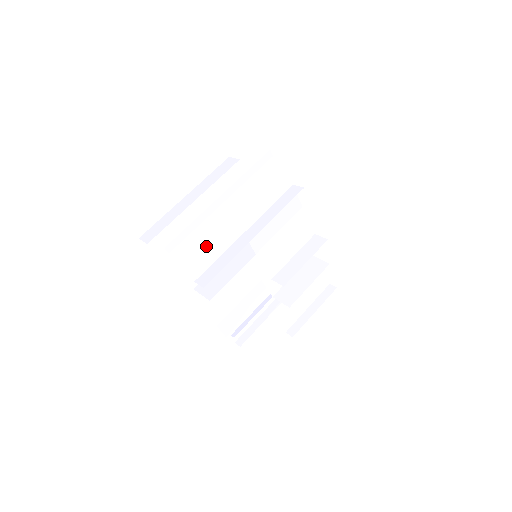
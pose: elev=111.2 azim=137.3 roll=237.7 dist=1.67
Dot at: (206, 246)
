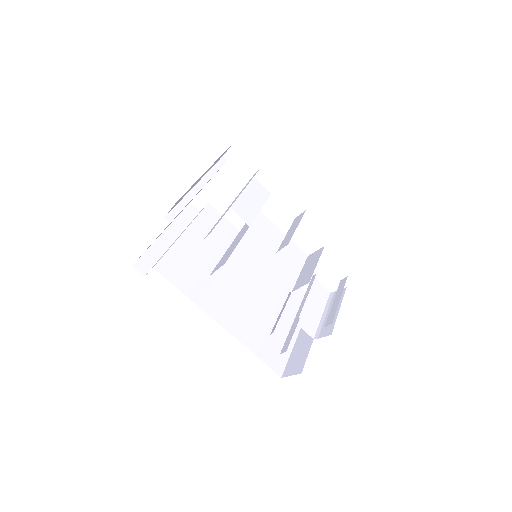
Dot at: (209, 272)
